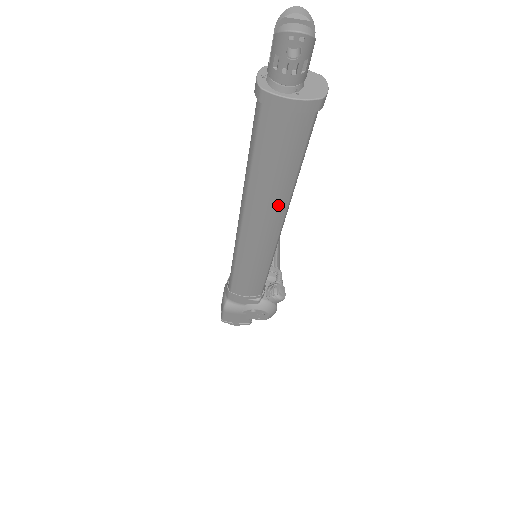
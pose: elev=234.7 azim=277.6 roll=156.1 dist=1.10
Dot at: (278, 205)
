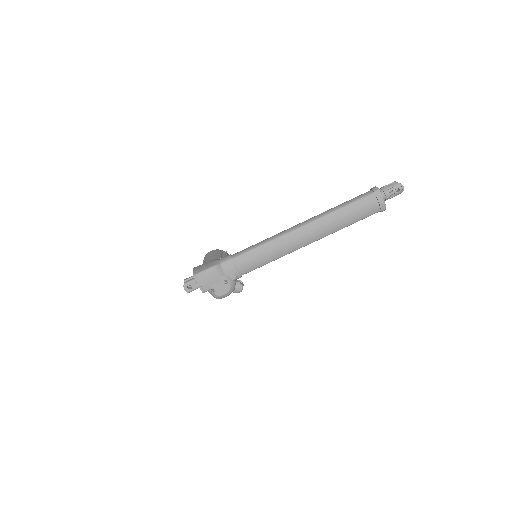
Dot at: (327, 231)
